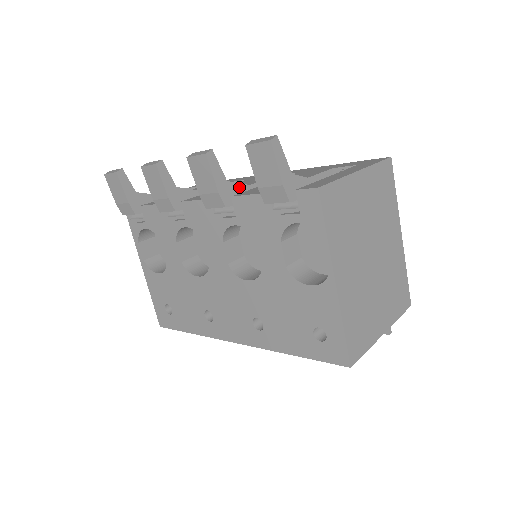
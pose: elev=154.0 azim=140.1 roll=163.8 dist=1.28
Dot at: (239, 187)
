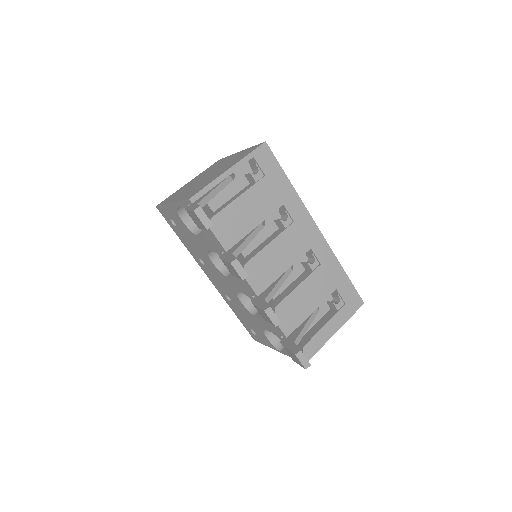
Dot at: (280, 285)
